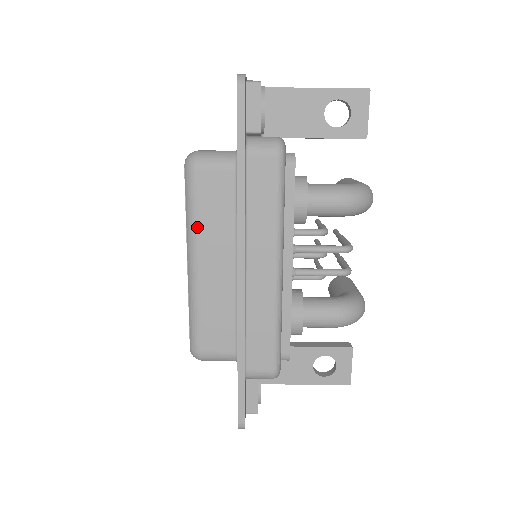
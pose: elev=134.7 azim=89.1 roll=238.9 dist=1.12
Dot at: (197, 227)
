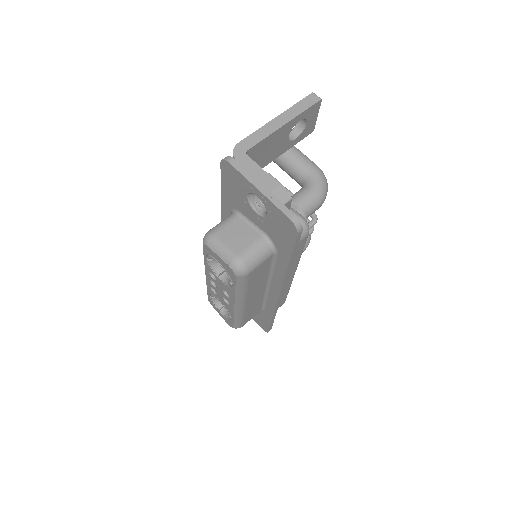
Dot at: (246, 293)
